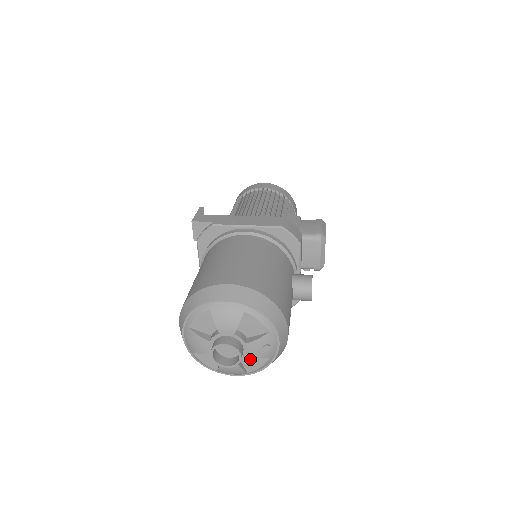
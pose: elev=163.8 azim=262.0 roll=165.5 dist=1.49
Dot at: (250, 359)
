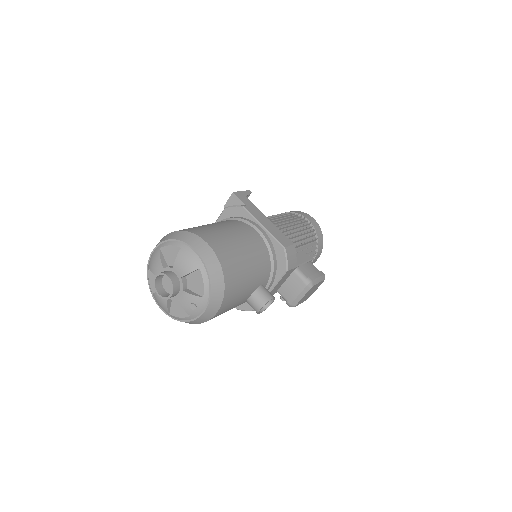
Dot at: (178, 305)
